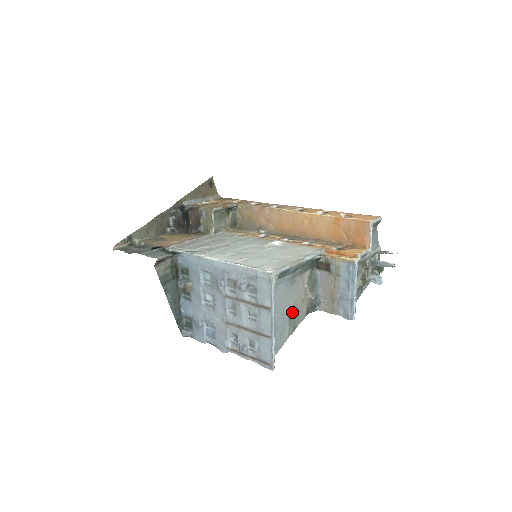
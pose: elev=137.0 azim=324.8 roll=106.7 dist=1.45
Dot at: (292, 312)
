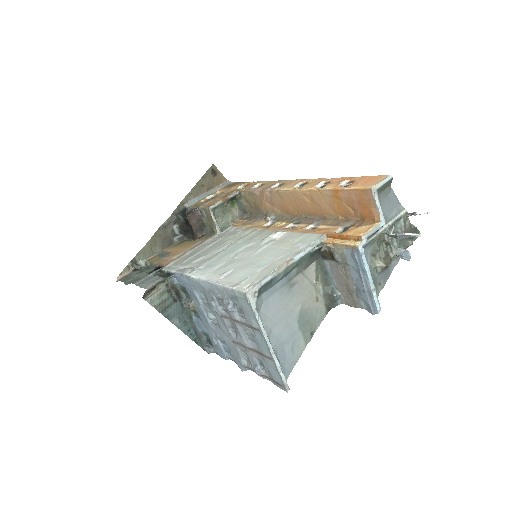
Dot at: (303, 317)
